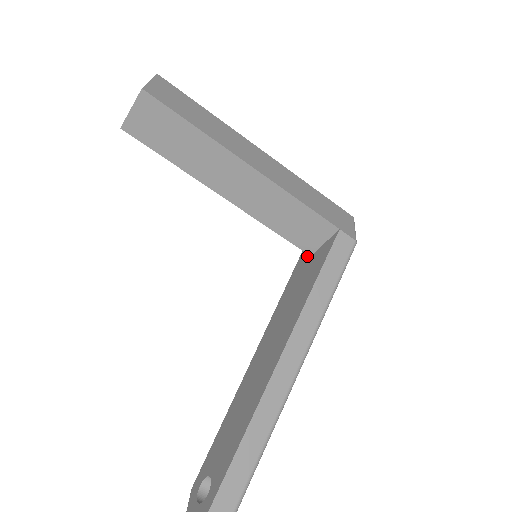
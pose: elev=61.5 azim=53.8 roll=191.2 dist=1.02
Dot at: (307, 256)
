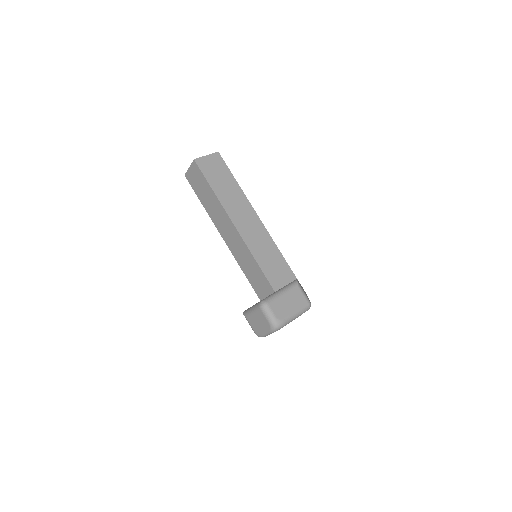
Dot at: occluded
